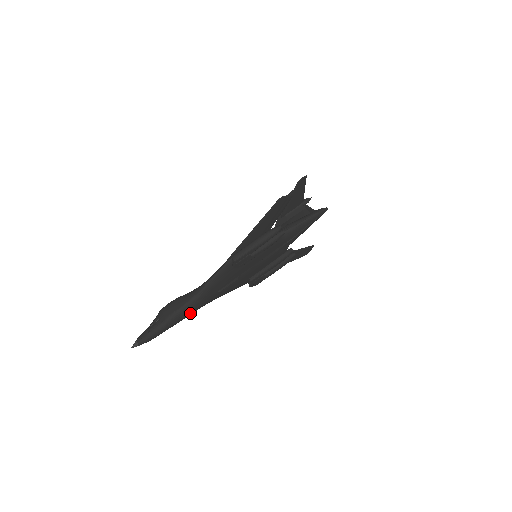
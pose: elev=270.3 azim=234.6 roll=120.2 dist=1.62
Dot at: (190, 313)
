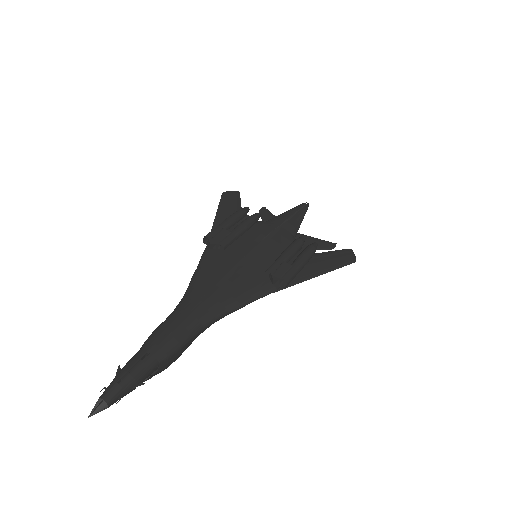
Dot at: (185, 324)
